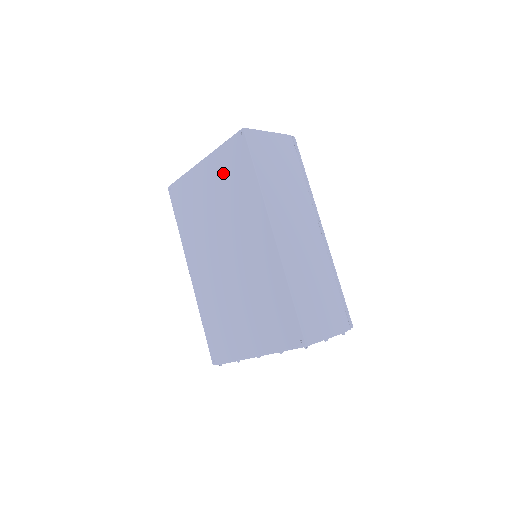
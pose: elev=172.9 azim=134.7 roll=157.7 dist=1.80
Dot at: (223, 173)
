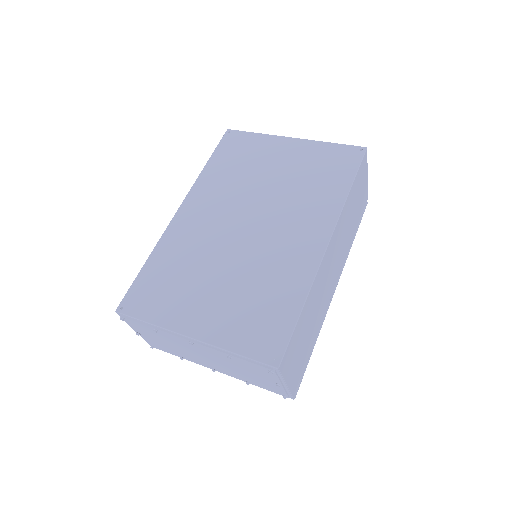
Dot at: (311, 162)
